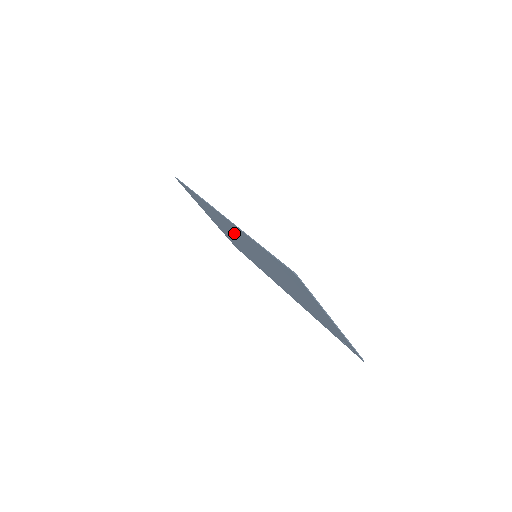
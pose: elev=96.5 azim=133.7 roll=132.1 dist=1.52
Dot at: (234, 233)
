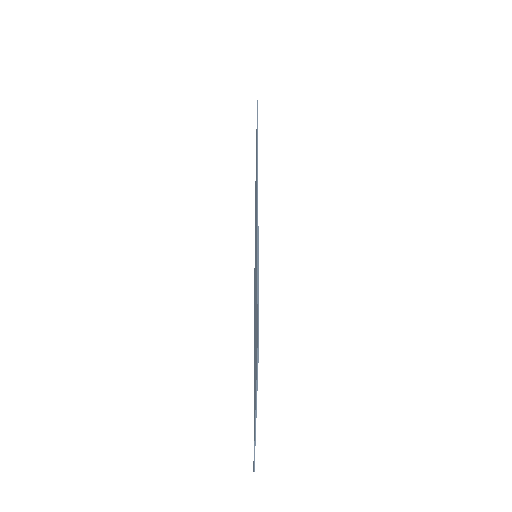
Dot at: occluded
